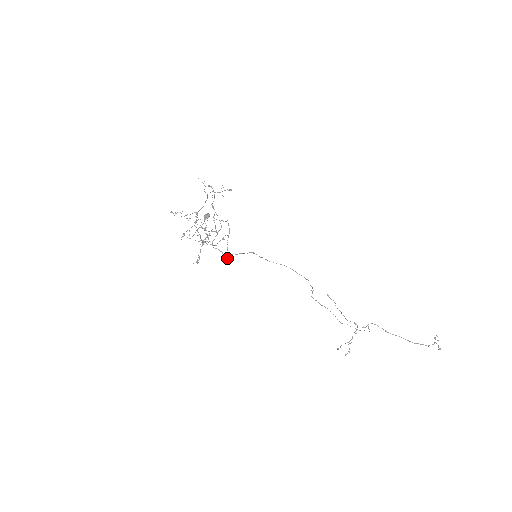
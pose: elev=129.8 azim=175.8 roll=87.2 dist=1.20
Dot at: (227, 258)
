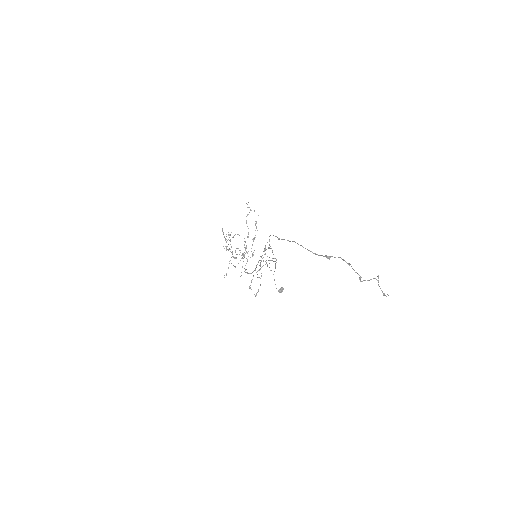
Dot at: (246, 272)
